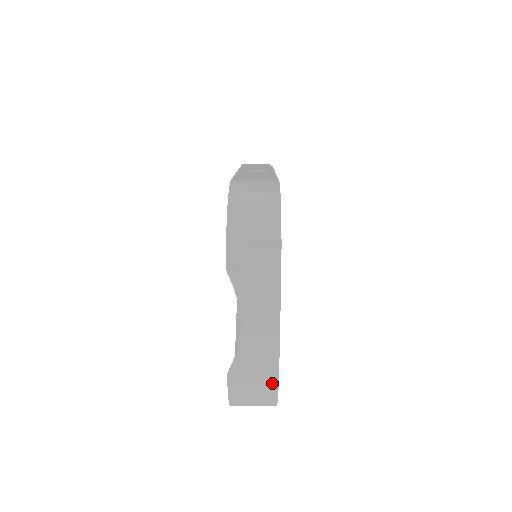
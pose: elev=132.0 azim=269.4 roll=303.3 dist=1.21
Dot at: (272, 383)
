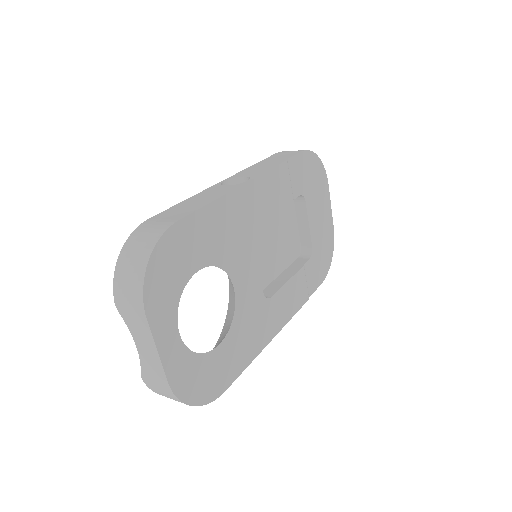
Dot at: (170, 393)
